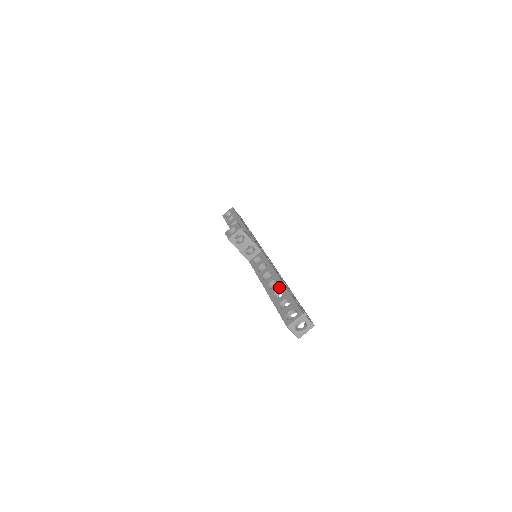
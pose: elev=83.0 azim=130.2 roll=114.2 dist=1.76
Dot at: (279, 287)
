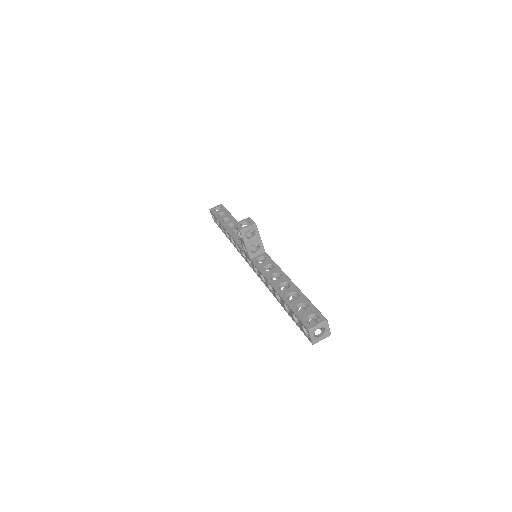
Dot at: (293, 290)
